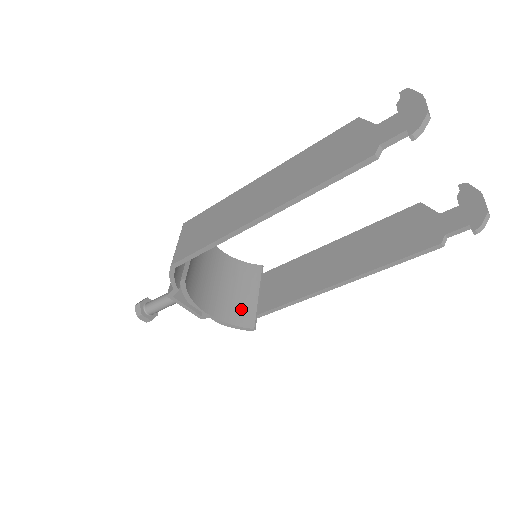
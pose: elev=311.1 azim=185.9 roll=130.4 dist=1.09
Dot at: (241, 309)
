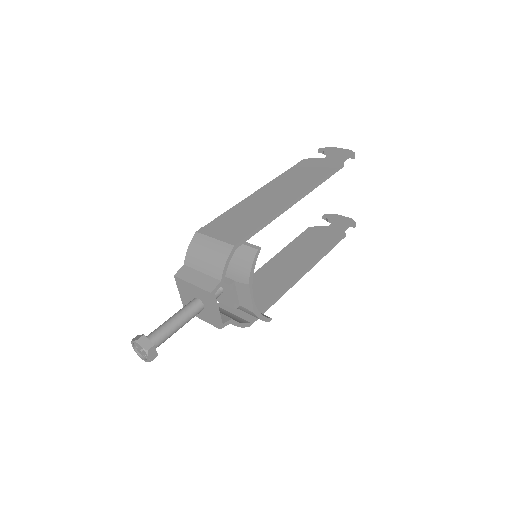
Dot at: occluded
